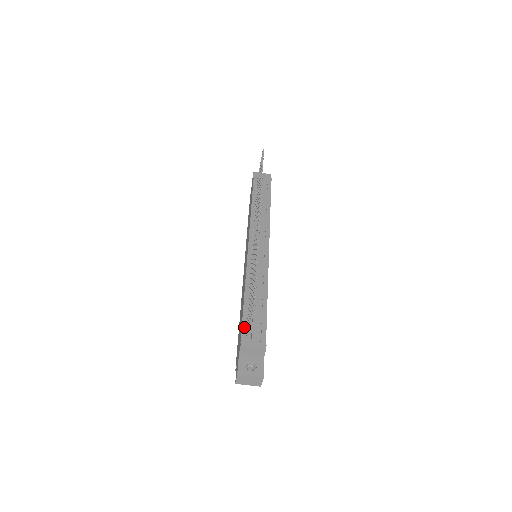
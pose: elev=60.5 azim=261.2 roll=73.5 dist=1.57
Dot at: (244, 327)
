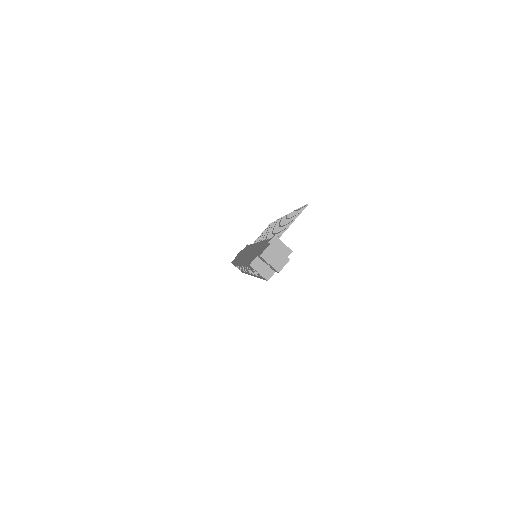
Dot at: occluded
